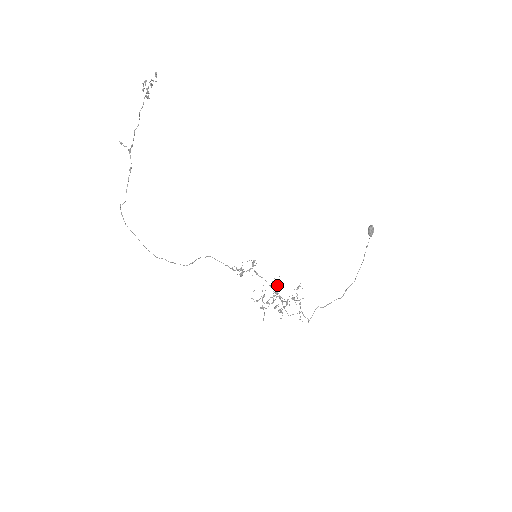
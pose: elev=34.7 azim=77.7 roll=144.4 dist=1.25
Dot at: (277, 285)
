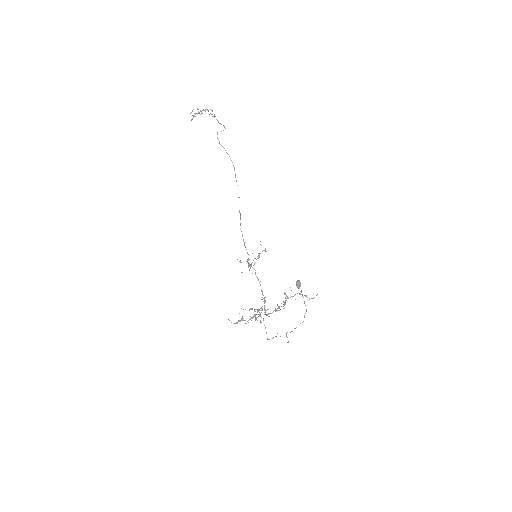
Dot at: (252, 309)
